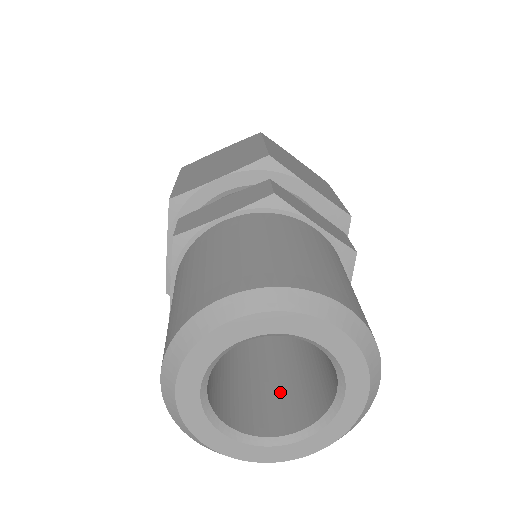
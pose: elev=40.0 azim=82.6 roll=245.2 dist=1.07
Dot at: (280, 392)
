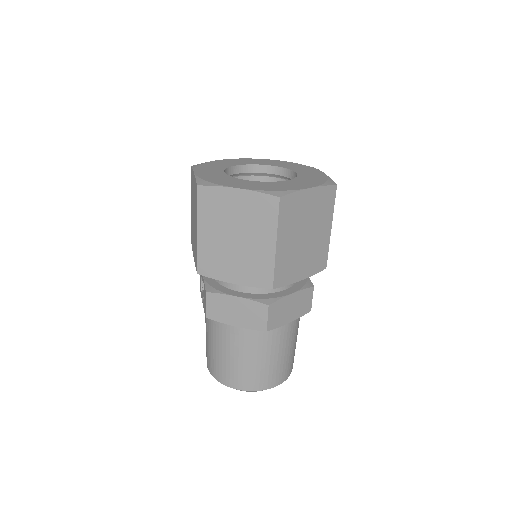
Dot at: occluded
